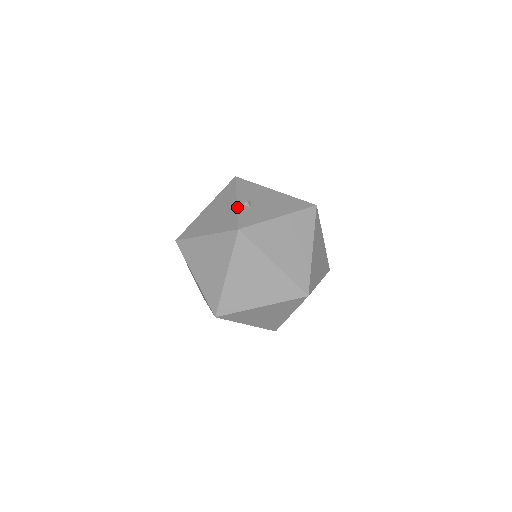
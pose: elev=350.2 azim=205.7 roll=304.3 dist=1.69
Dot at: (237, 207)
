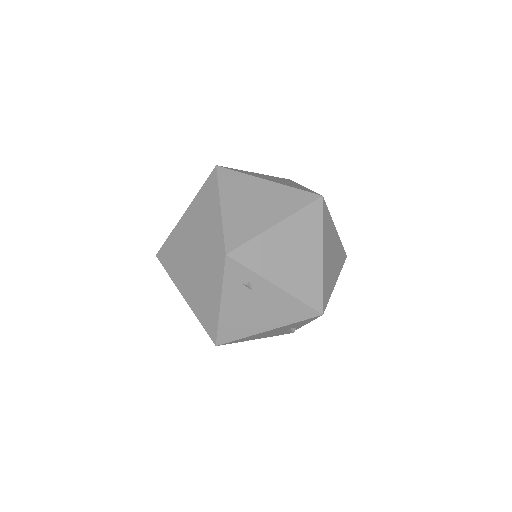
Dot at: occluded
